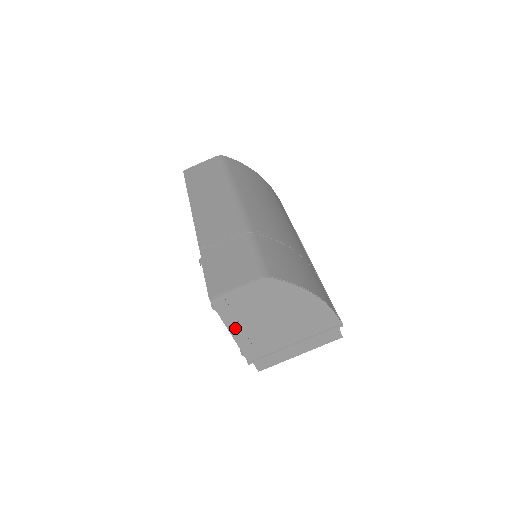
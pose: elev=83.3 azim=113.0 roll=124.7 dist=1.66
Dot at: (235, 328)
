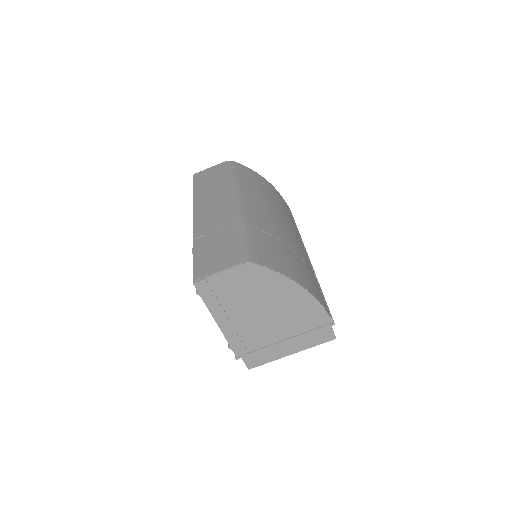
Dot at: (220, 317)
